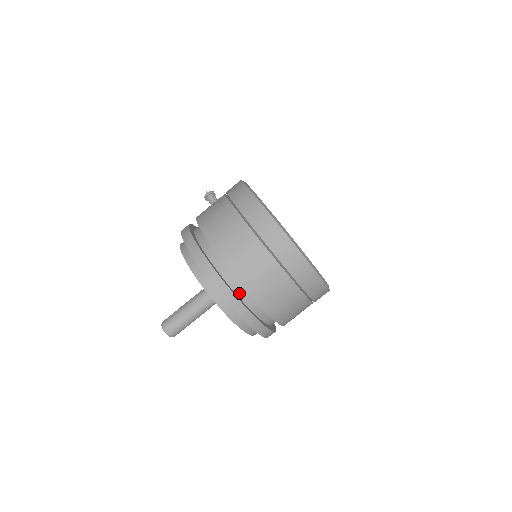
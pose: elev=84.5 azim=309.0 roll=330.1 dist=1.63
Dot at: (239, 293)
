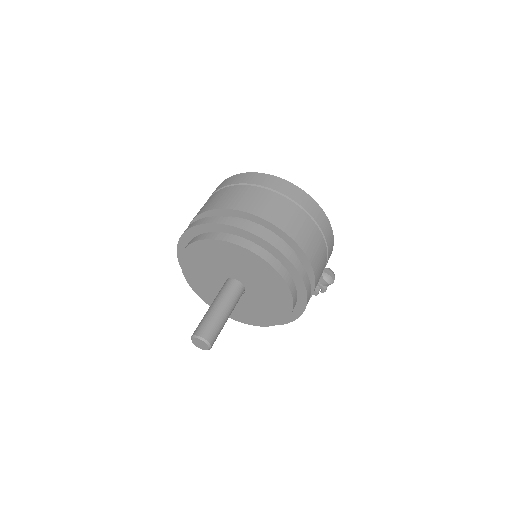
Dot at: occluded
